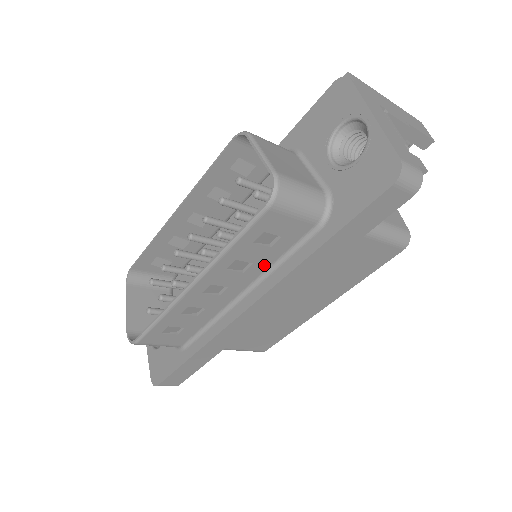
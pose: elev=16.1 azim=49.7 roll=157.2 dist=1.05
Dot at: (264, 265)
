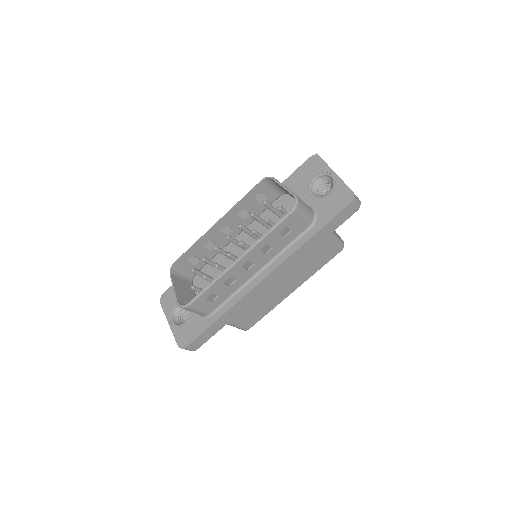
Dot at: (277, 250)
